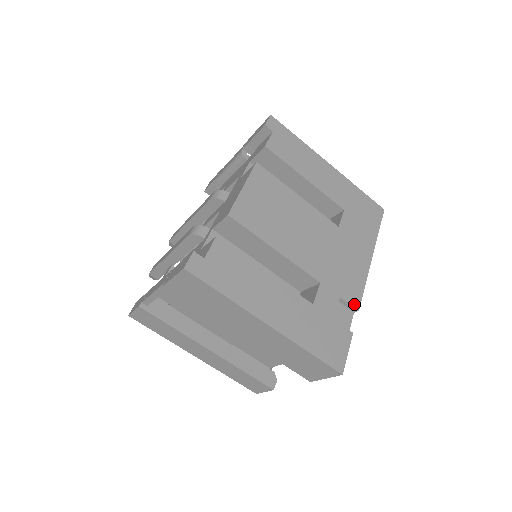
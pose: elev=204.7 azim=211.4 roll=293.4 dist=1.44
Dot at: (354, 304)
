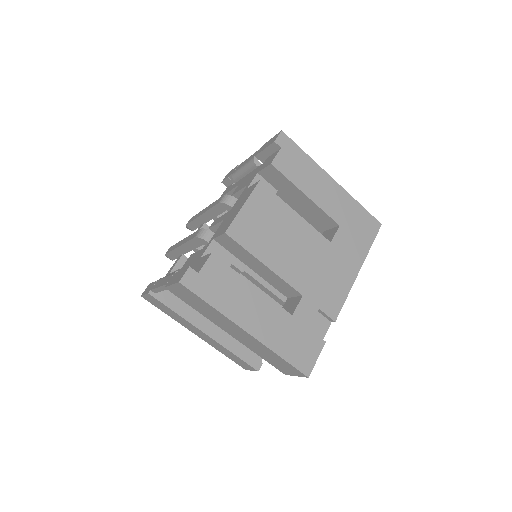
Dot at: (332, 316)
